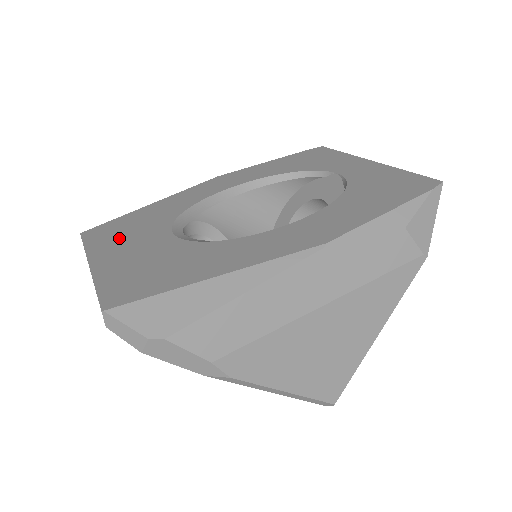
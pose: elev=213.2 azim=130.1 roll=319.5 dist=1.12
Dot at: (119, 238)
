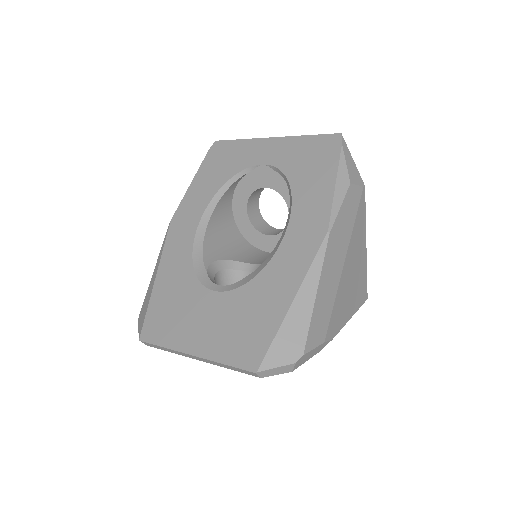
Dot at: (179, 322)
